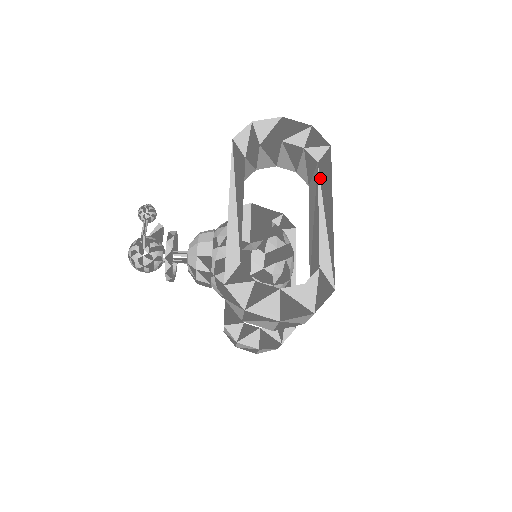
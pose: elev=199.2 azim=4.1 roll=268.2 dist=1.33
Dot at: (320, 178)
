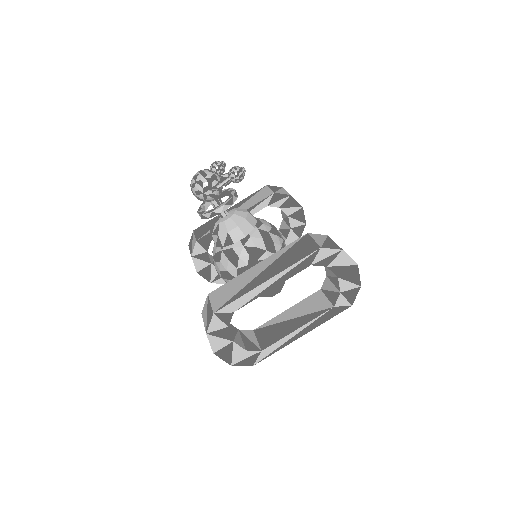
Dot at: (323, 315)
